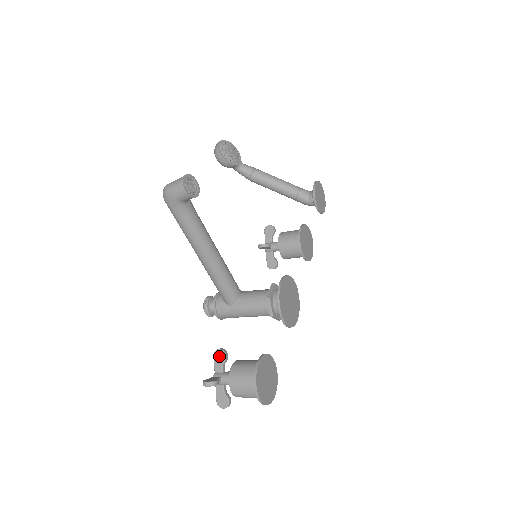
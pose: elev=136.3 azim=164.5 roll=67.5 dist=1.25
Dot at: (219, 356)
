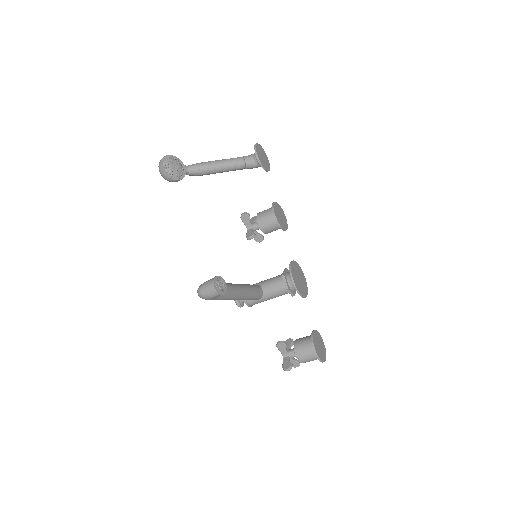
Dot at: (281, 346)
